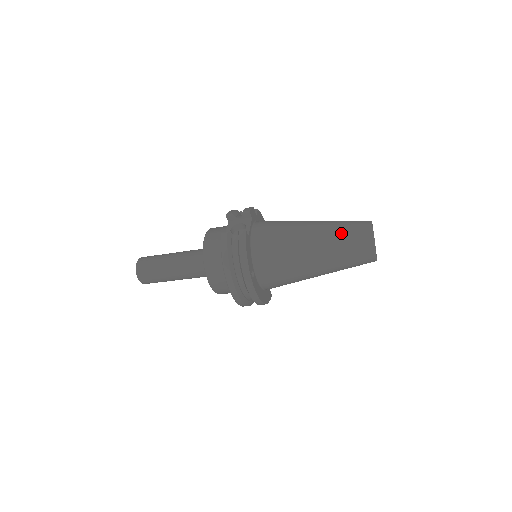
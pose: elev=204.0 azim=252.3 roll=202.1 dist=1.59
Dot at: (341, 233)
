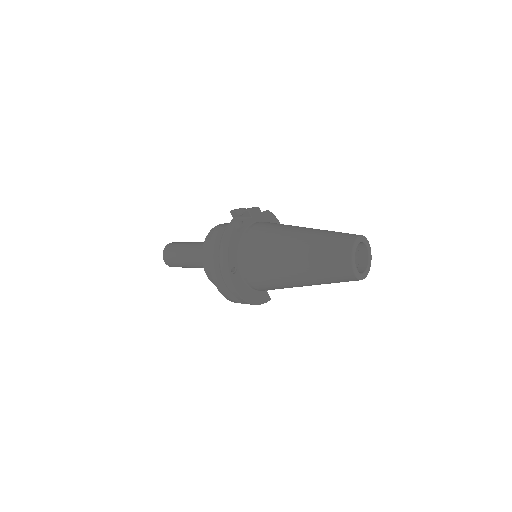
Dot at: (322, 243)
